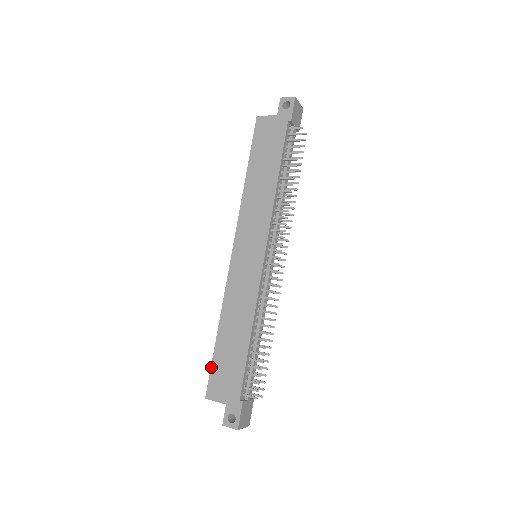
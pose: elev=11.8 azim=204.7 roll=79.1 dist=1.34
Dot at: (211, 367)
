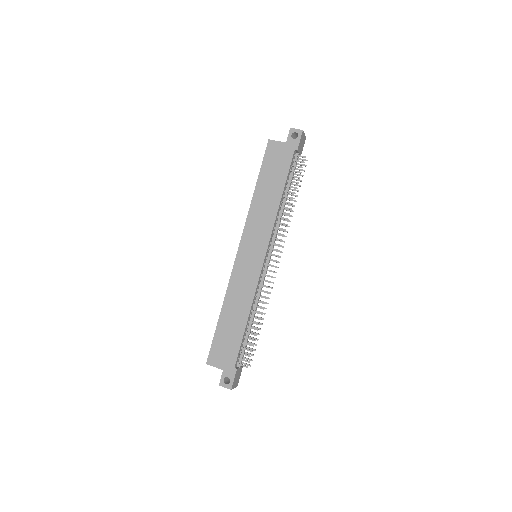
Dot at: (213, 340)
